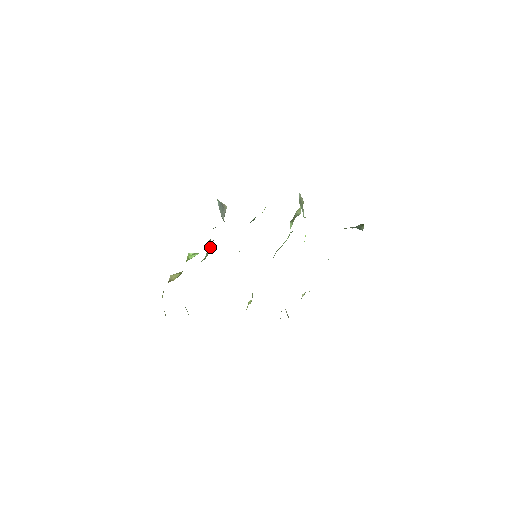
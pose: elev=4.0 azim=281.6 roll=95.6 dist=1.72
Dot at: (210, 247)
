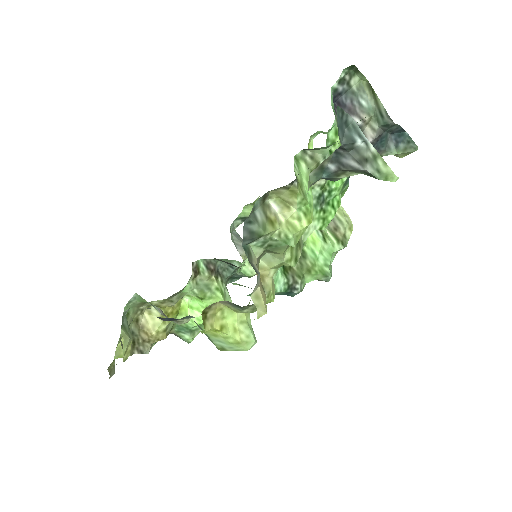
Dot at: (215, 289)
